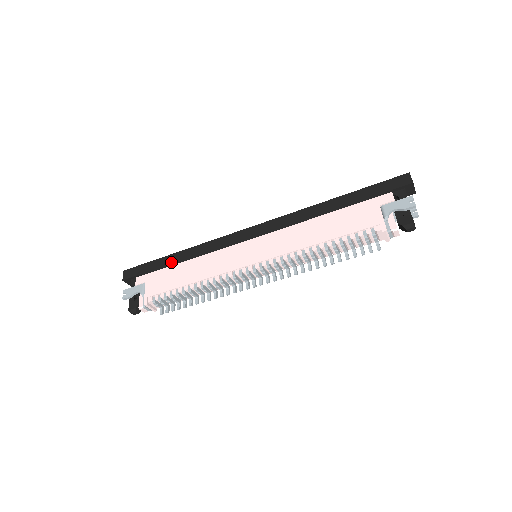
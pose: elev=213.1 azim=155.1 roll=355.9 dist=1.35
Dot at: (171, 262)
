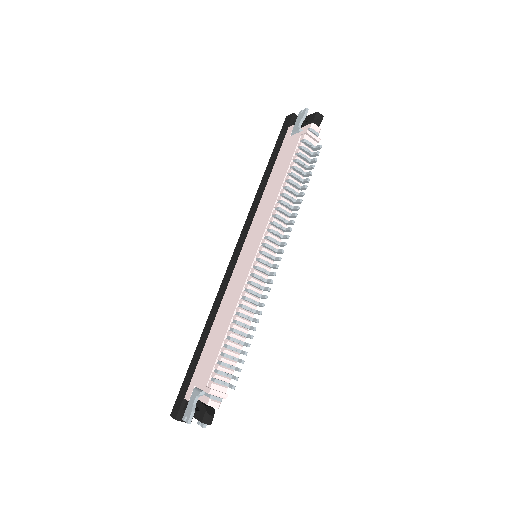
Dot at: (201, 348)
